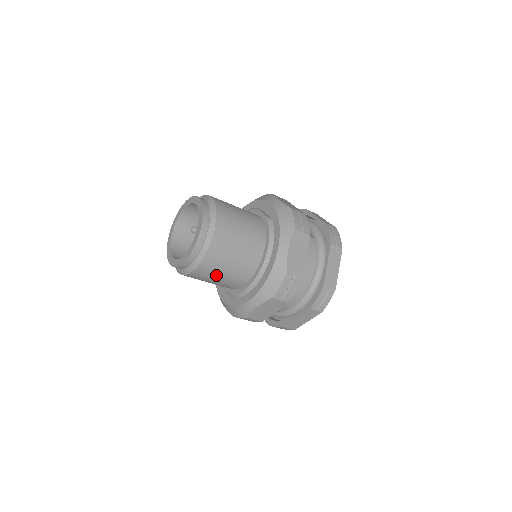
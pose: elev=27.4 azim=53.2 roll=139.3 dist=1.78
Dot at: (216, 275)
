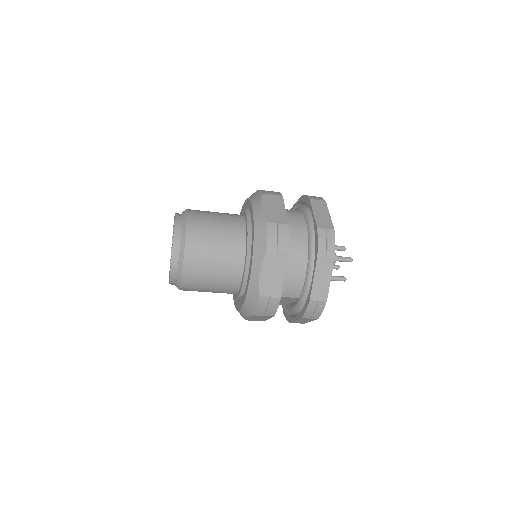
Dot at: (208, 263)
